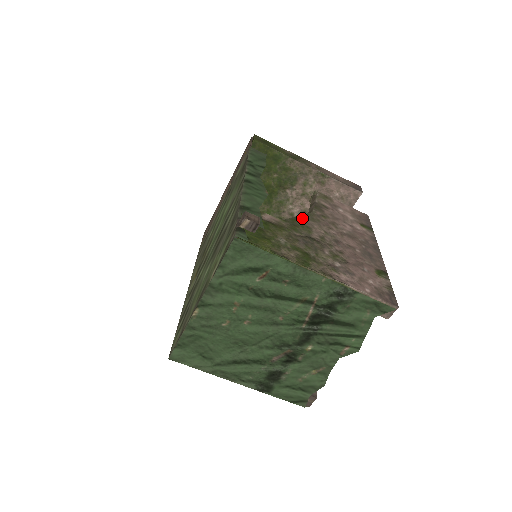
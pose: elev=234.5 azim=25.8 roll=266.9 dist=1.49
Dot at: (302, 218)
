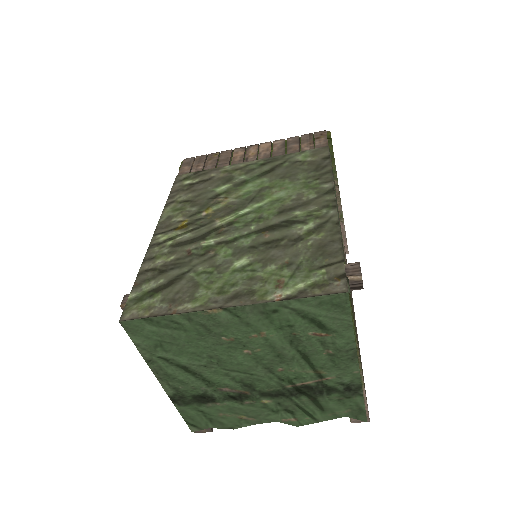
Dot at: occluded
